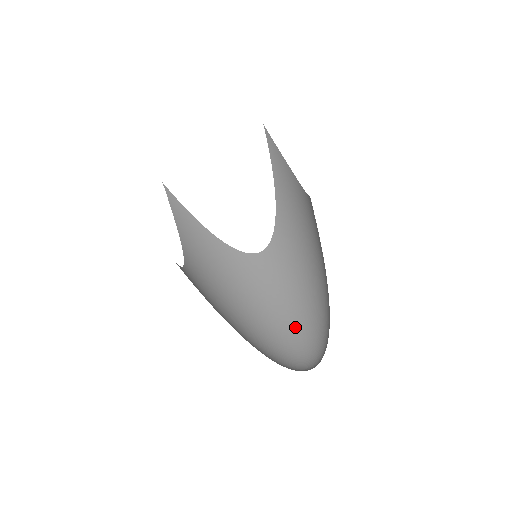
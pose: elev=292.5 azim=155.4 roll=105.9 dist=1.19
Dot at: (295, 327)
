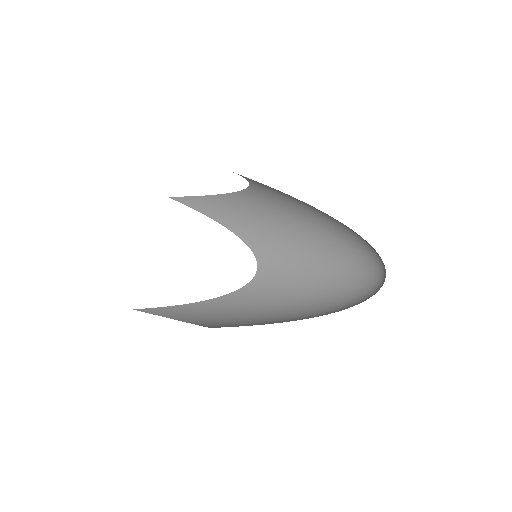
Dot at: occluded
